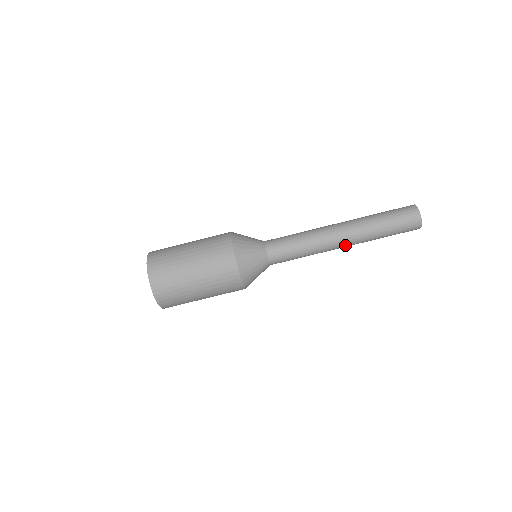
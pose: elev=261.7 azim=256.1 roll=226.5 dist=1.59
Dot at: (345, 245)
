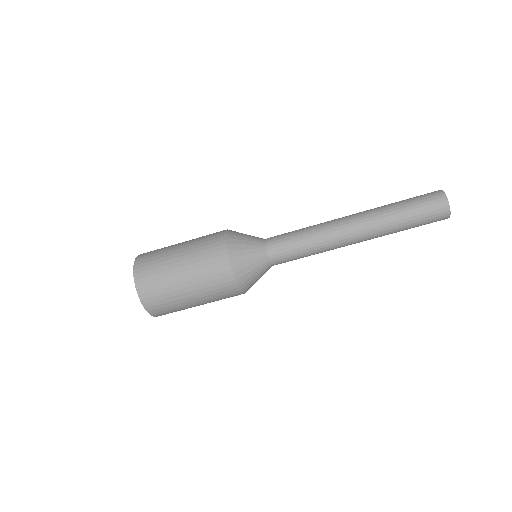
Dot at: occluded
